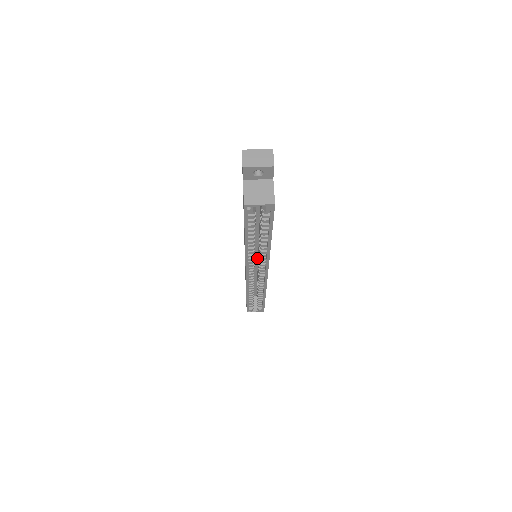
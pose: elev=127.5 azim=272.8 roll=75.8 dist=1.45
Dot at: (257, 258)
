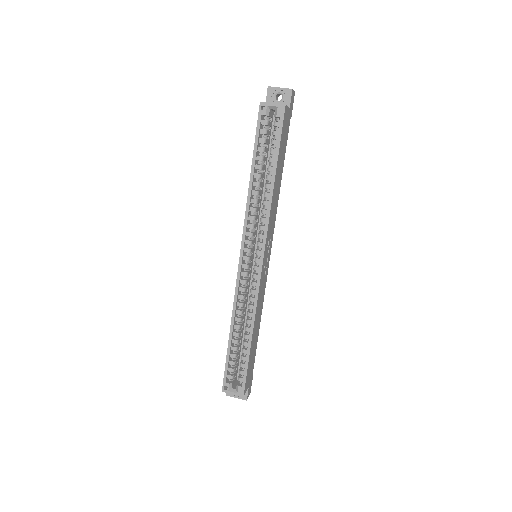
Dot at: occluded
